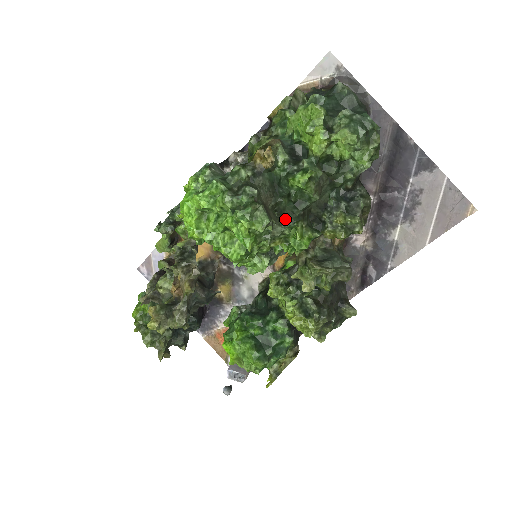
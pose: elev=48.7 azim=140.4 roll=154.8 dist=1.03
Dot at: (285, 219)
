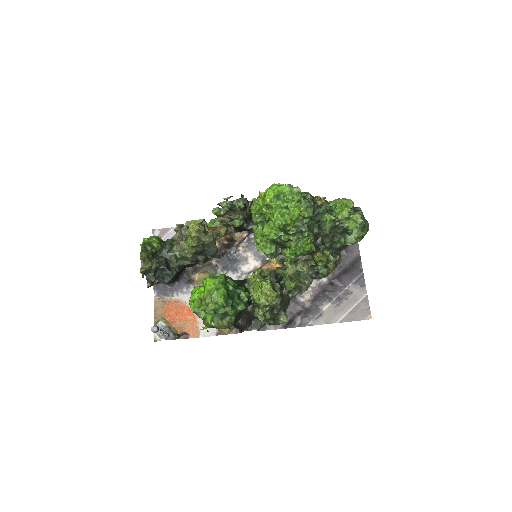
Dot at: (309, 229)
